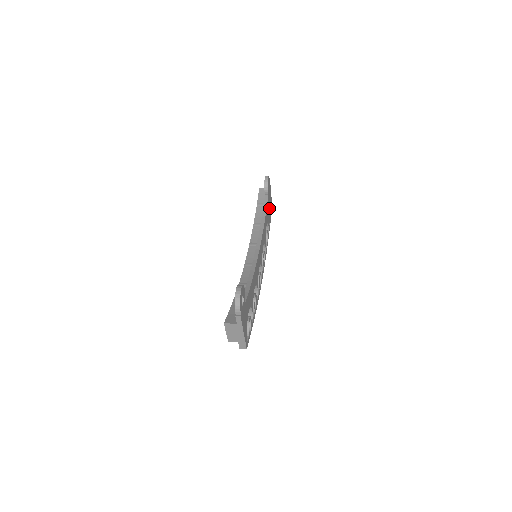
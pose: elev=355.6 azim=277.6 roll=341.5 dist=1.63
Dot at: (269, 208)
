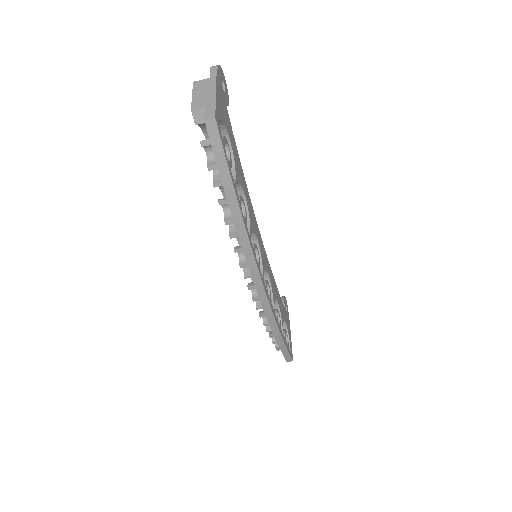
Dot at: occluded
